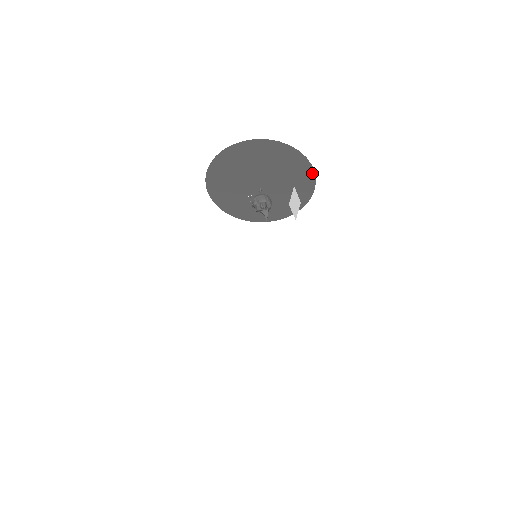
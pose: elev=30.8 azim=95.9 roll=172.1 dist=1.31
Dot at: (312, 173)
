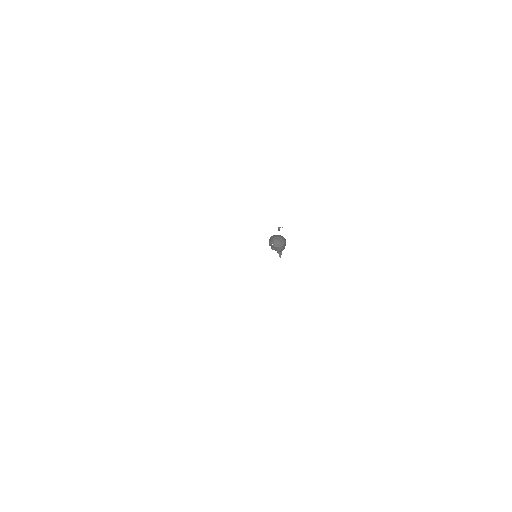
Dot at: occluded
